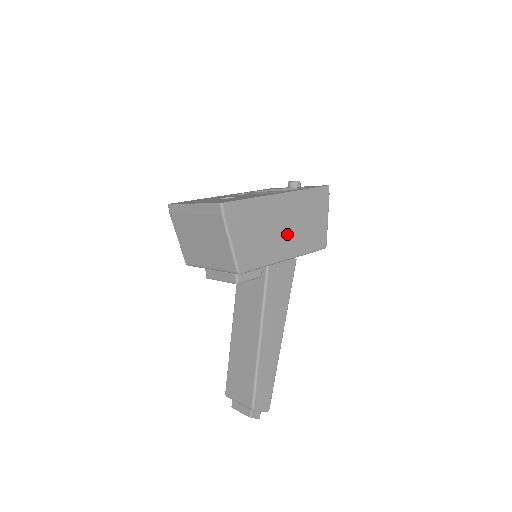
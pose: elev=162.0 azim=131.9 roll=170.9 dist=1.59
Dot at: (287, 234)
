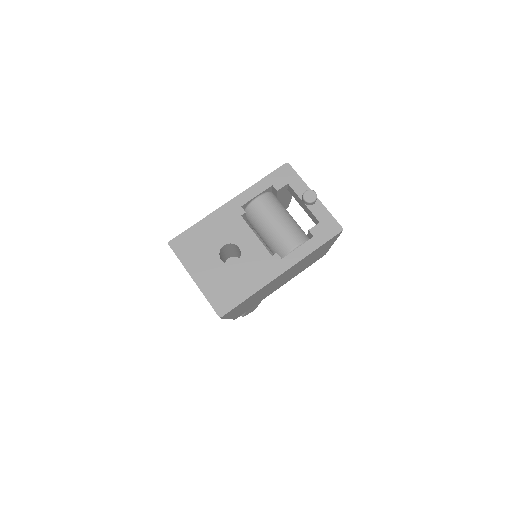
Dot at: (284, 280)
